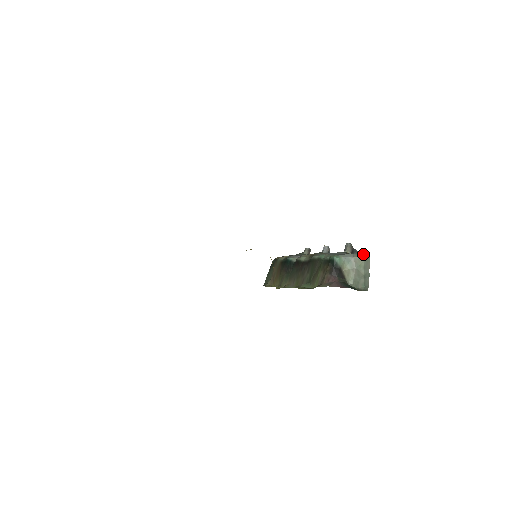
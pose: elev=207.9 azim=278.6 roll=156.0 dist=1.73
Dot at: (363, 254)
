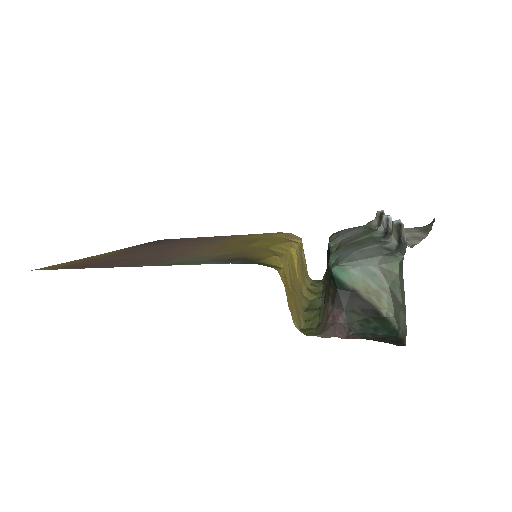
Dot at: (398, 256)
